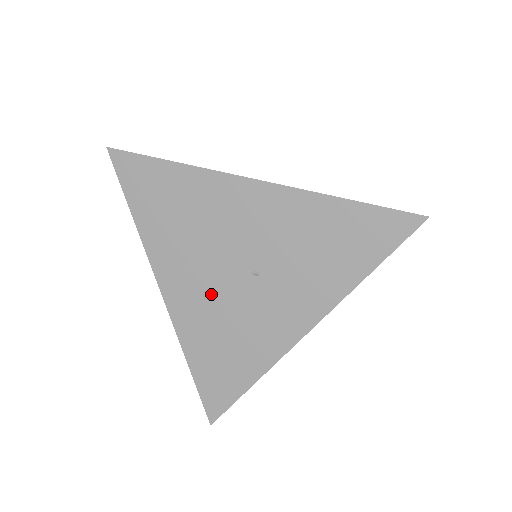
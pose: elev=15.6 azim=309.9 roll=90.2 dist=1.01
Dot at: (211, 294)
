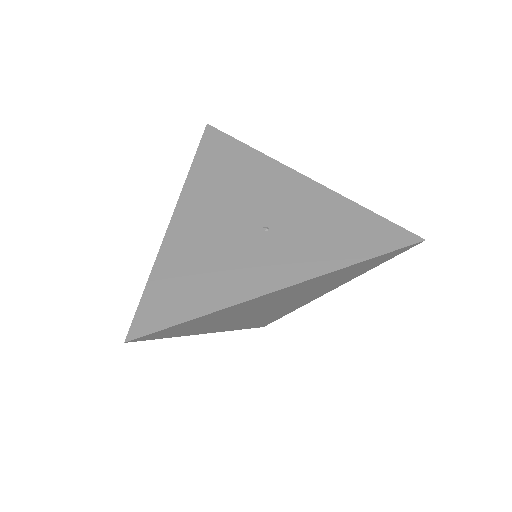
Dot at: (217, 229)
